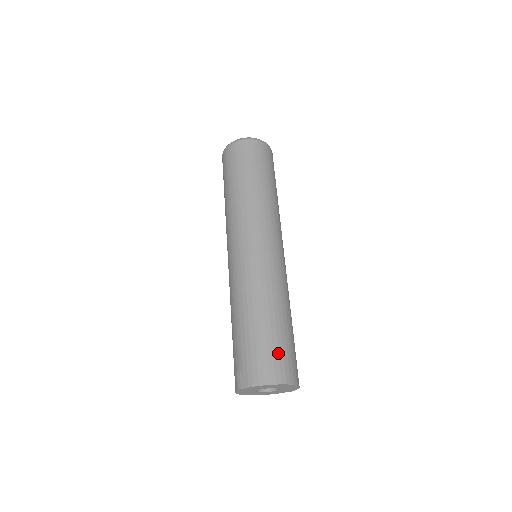
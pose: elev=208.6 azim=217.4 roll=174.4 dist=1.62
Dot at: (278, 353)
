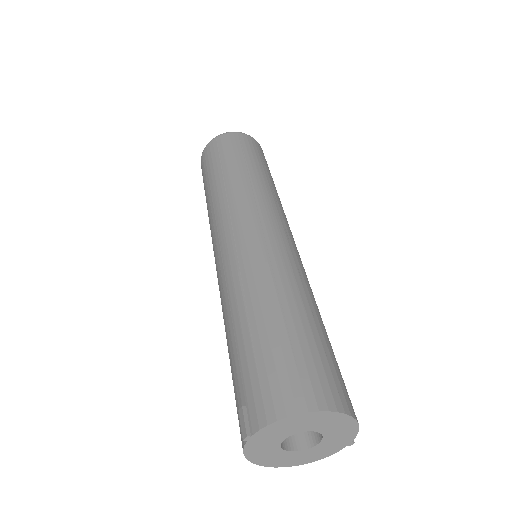
Dot at: (304, 361)
